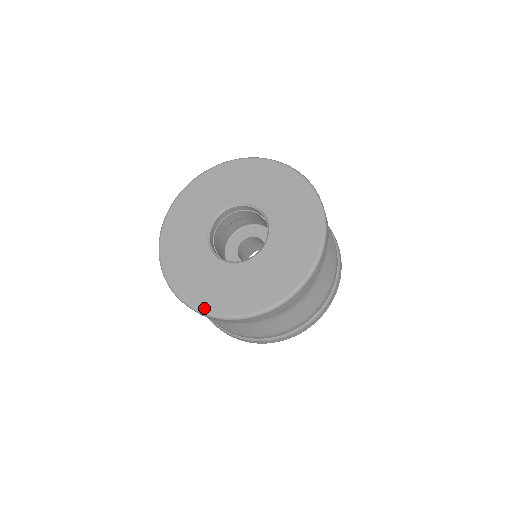
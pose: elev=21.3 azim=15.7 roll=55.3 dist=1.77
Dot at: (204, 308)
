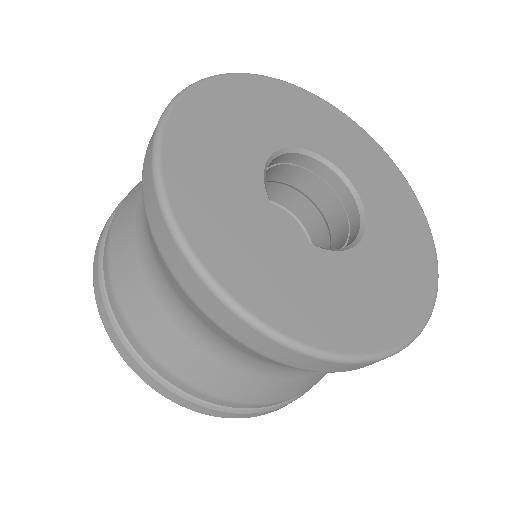
Dot at: (243, 298)
